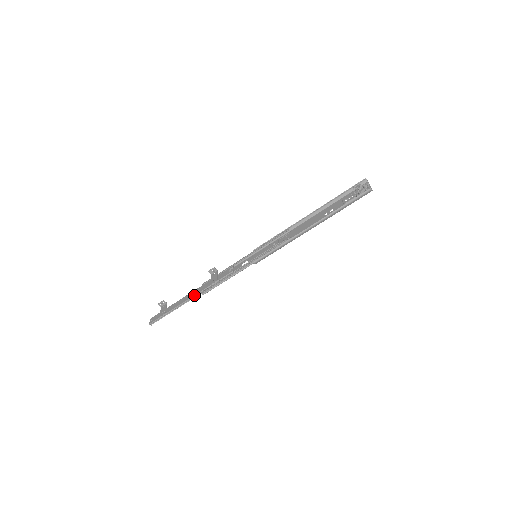
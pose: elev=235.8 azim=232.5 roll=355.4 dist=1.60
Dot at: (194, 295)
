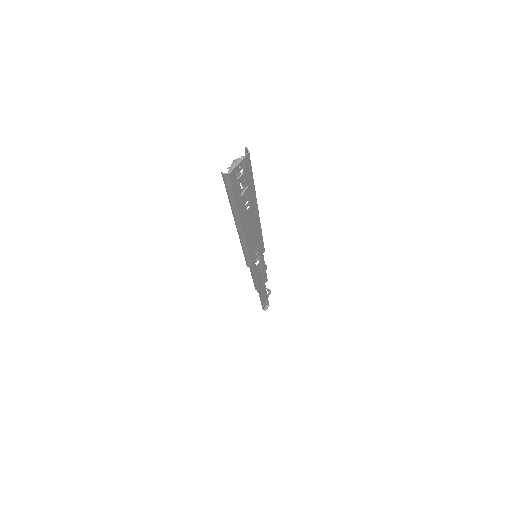
Dot at: occluded
